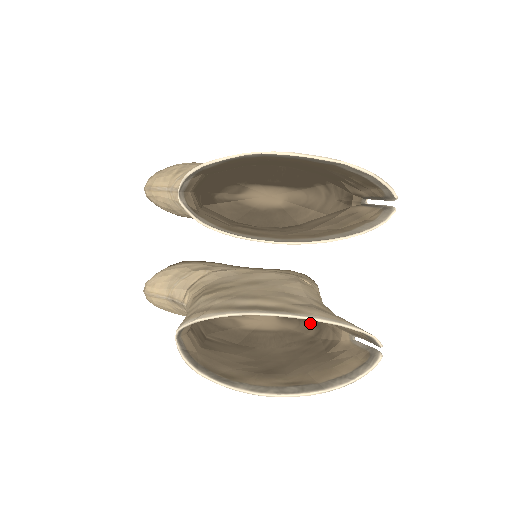
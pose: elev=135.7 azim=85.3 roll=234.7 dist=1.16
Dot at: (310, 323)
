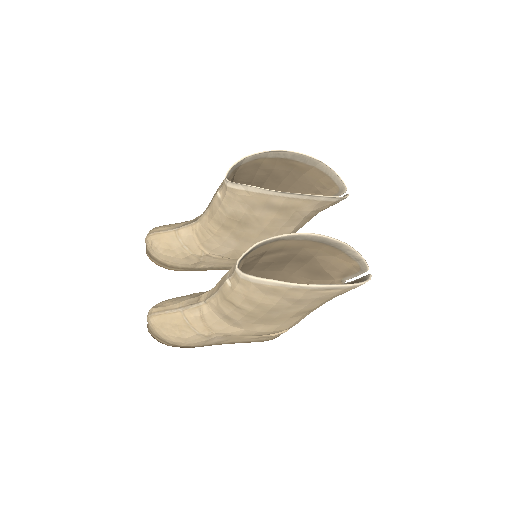
Dot at: occluded
